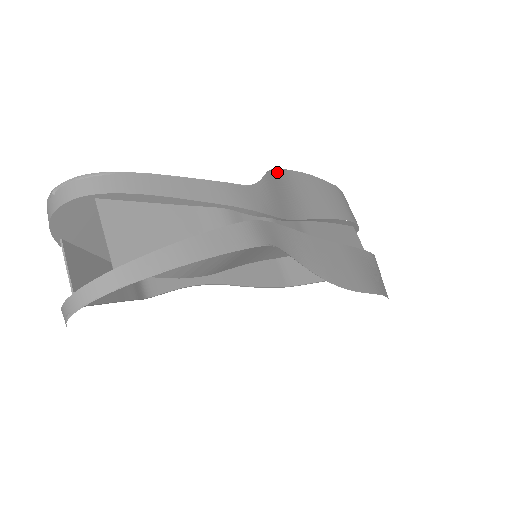
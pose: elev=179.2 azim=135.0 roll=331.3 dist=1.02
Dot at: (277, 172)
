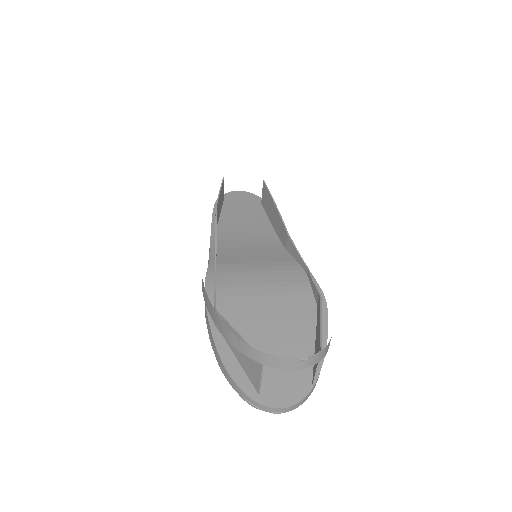
Dot at: occluded
